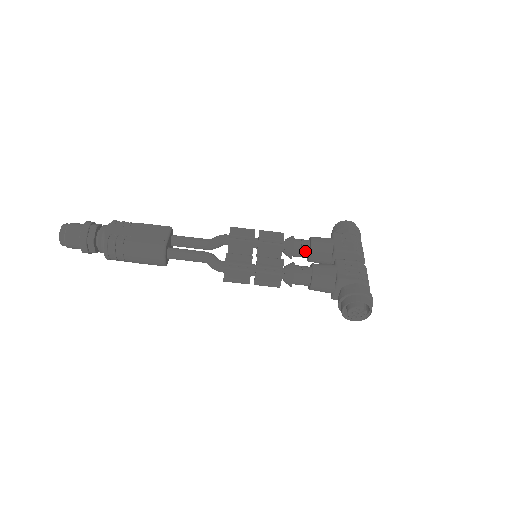
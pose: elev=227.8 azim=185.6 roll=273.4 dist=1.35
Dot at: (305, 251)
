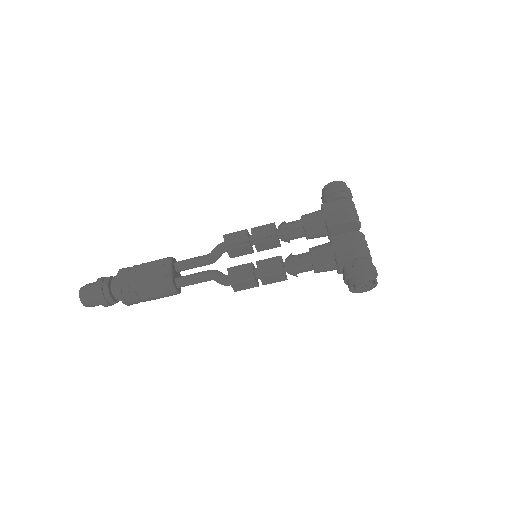
Dot at: (300, 234)
